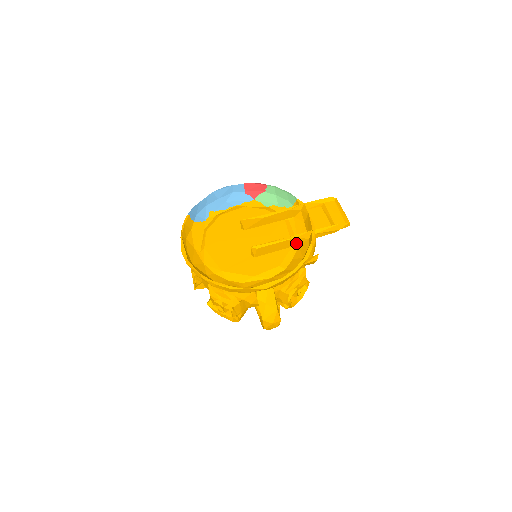
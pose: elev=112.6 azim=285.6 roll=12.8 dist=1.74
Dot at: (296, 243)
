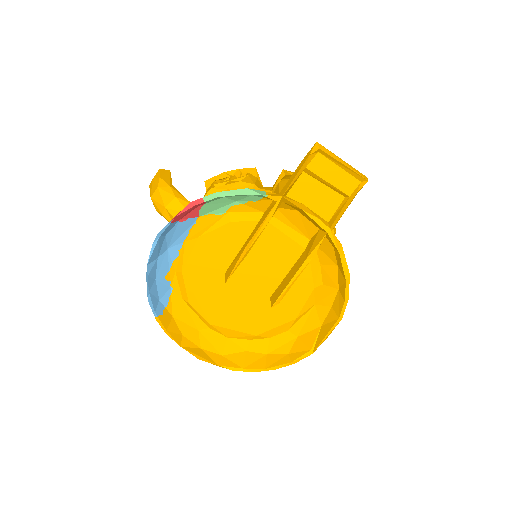
Dot at: occluded
